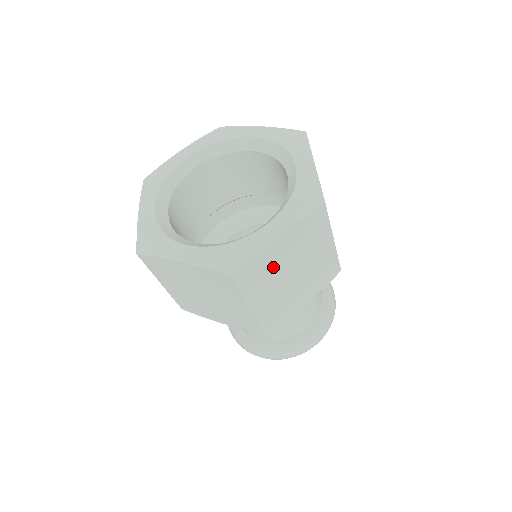
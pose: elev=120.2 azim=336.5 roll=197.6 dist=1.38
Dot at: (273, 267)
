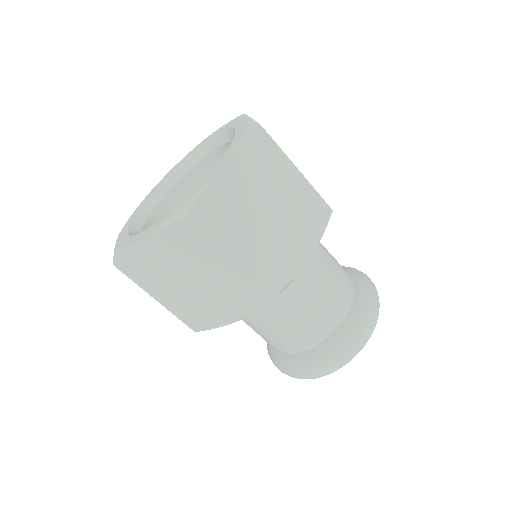
Dot at: (238, 205)
